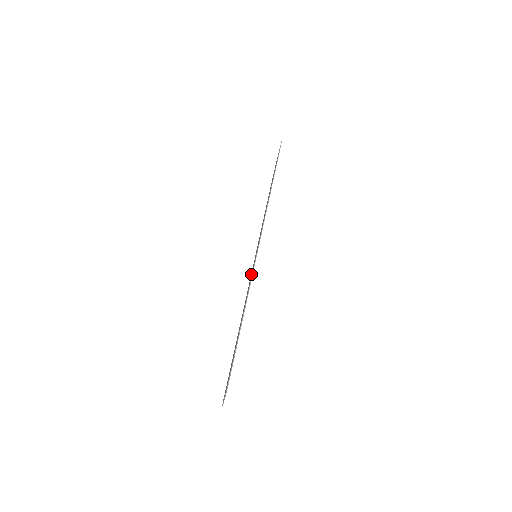
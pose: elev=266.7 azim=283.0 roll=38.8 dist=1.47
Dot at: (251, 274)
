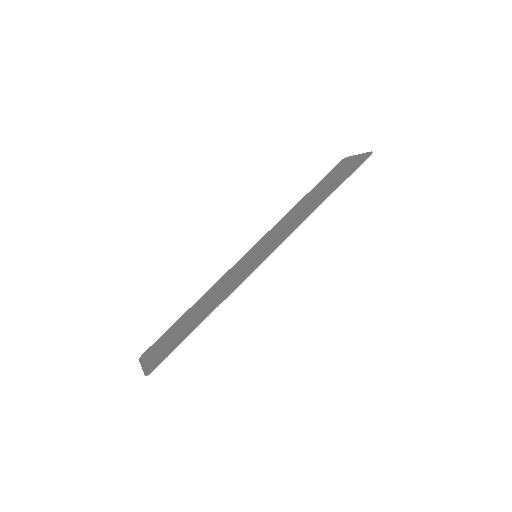
Dot at: (240, 269)
